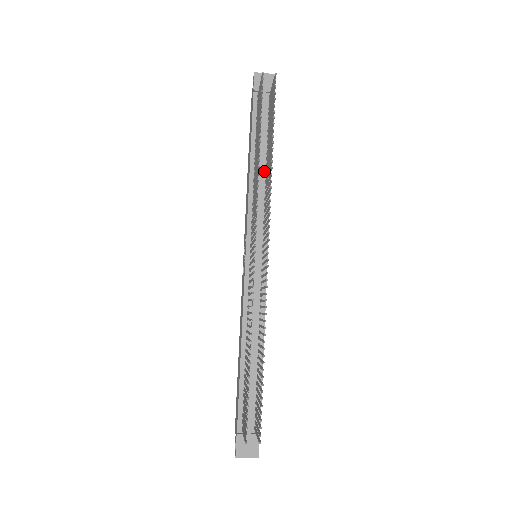
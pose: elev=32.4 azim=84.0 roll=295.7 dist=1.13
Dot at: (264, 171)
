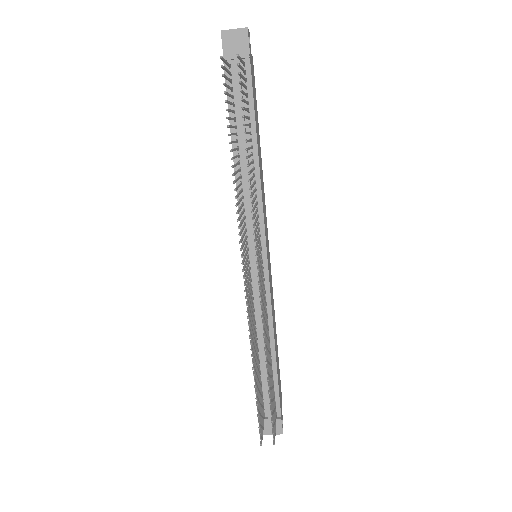
Dot at: occluded
